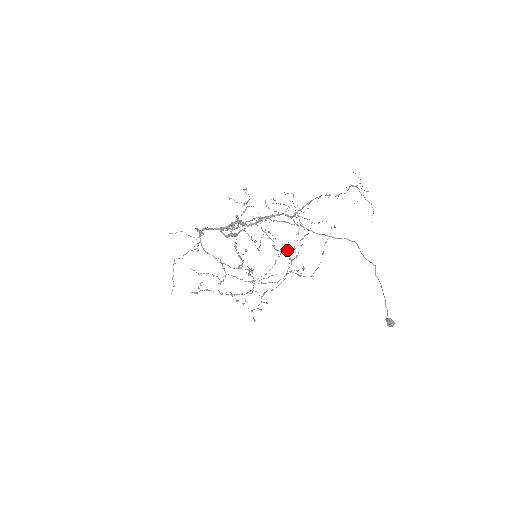
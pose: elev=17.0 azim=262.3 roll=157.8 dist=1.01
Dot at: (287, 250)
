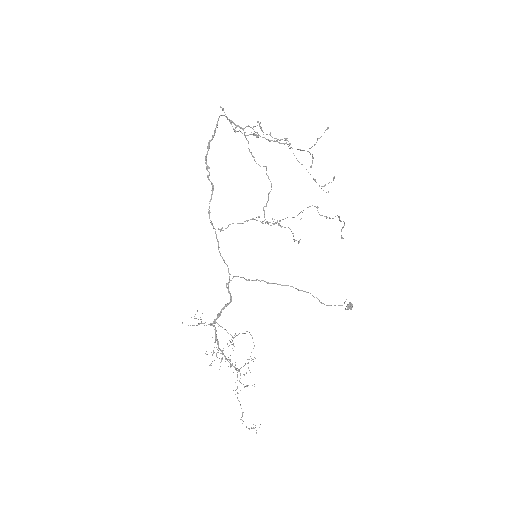
Dot at: occluded
